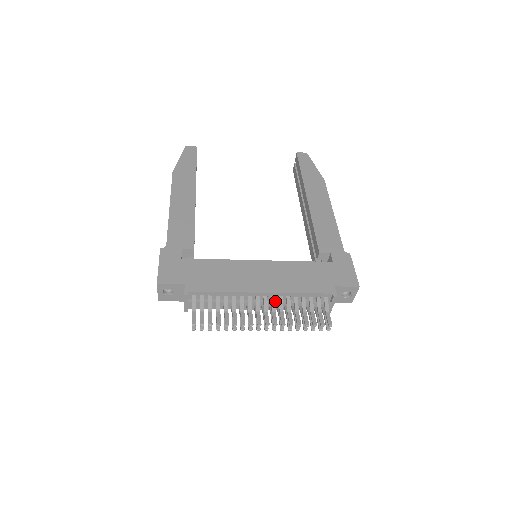
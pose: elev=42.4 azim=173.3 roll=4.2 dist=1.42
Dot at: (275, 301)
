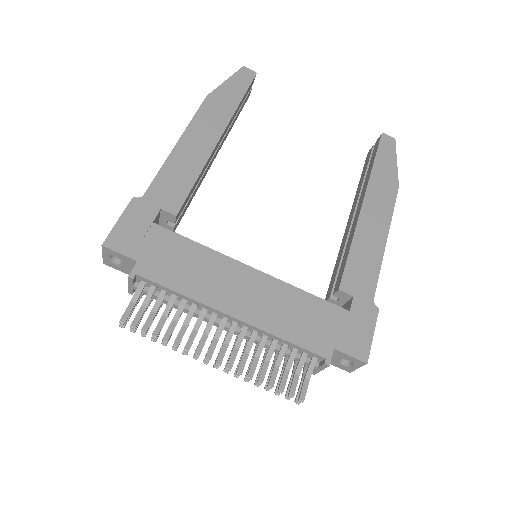
Dot at: (246, 332)
